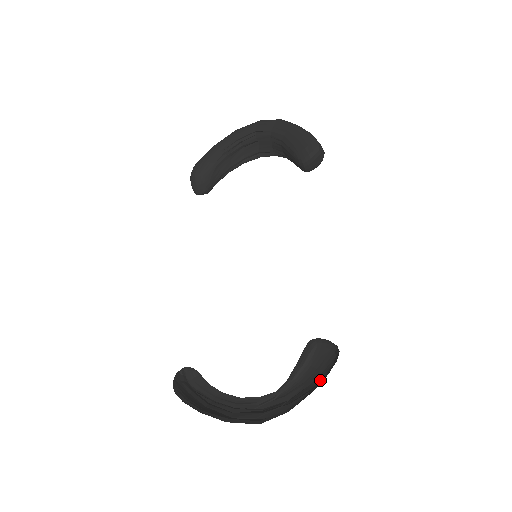
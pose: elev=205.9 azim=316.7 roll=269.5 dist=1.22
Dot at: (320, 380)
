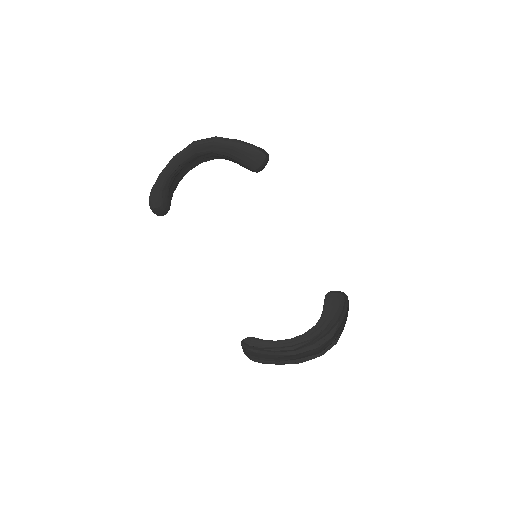
Dot at: (341, 314)
